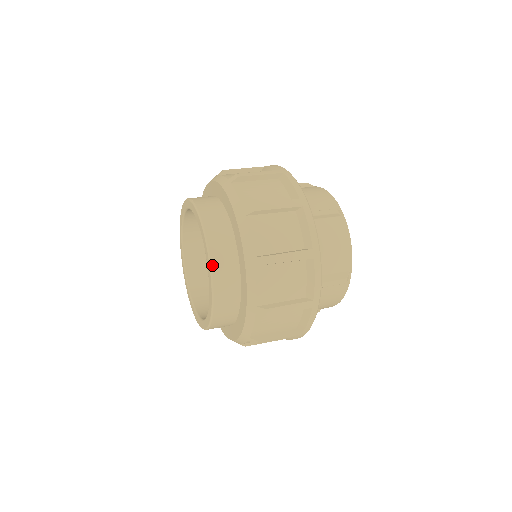
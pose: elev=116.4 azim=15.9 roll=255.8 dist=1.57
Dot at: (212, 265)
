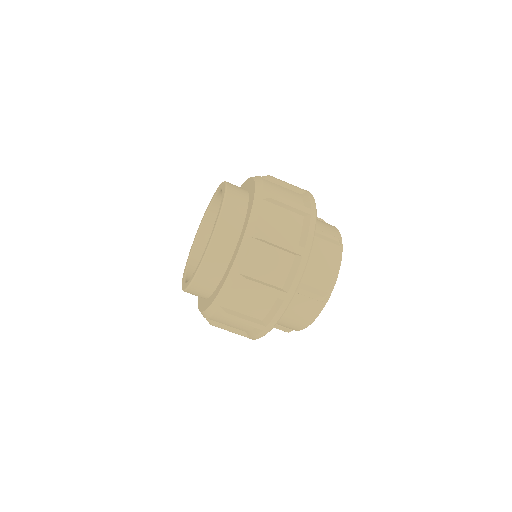
Dot at: (218, 225)
